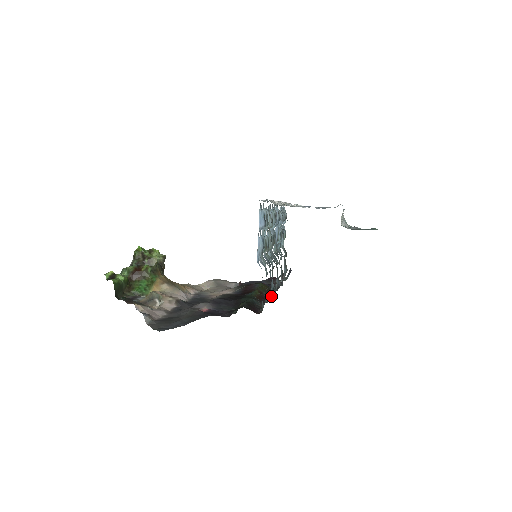
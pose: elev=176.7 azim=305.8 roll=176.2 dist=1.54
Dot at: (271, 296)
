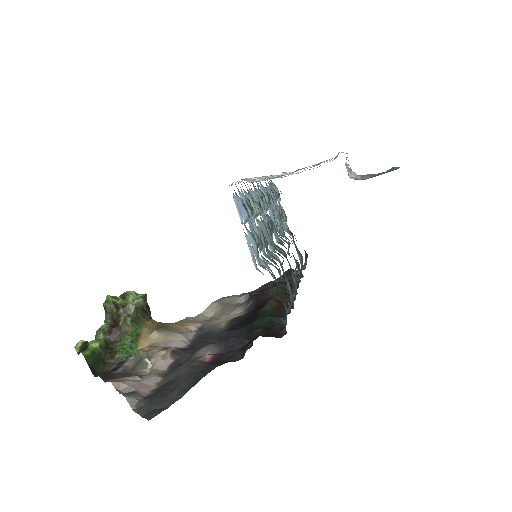
Dot at: (292, 302)
